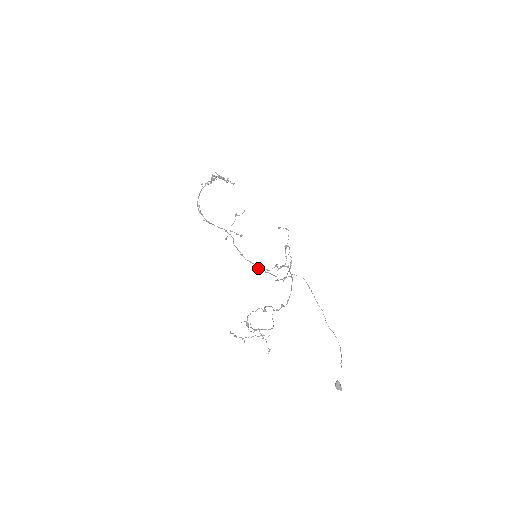
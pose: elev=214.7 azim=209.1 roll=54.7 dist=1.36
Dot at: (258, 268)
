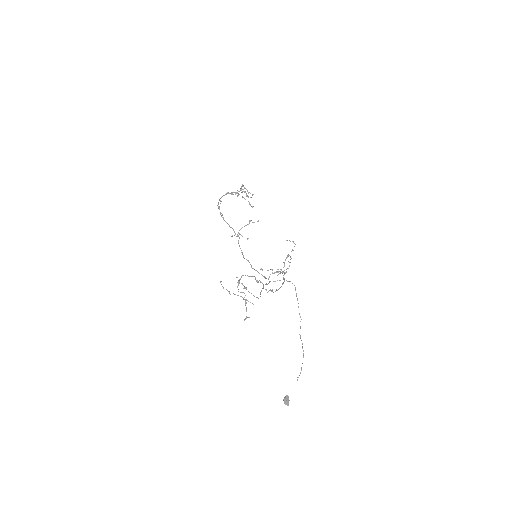
Dot at: (253, 268)
